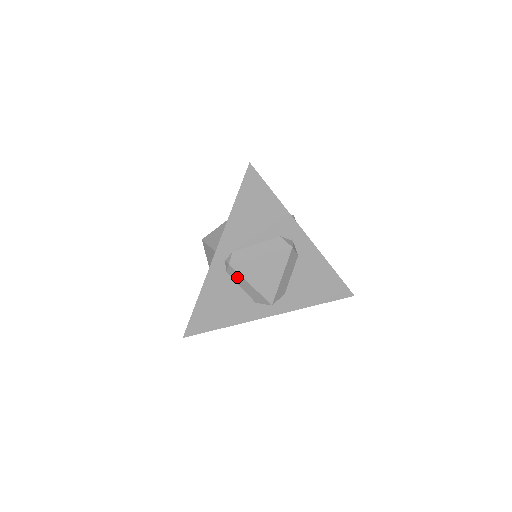
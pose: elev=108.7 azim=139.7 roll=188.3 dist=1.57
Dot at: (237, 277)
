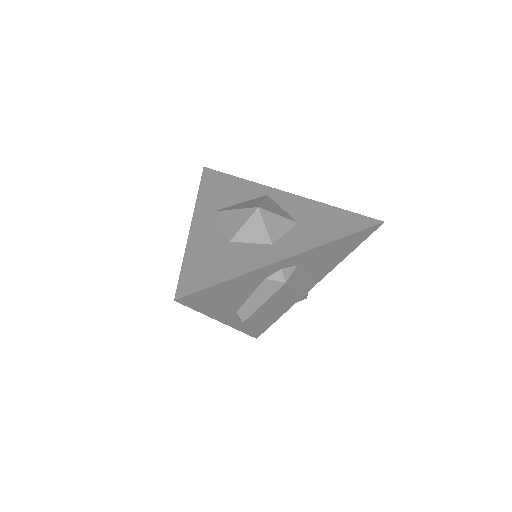
Dot at: occluded
